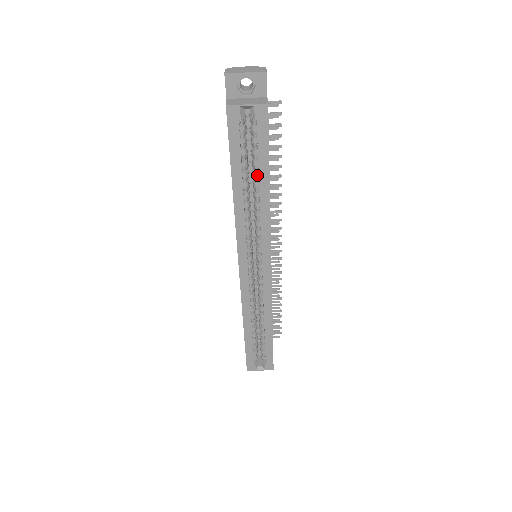
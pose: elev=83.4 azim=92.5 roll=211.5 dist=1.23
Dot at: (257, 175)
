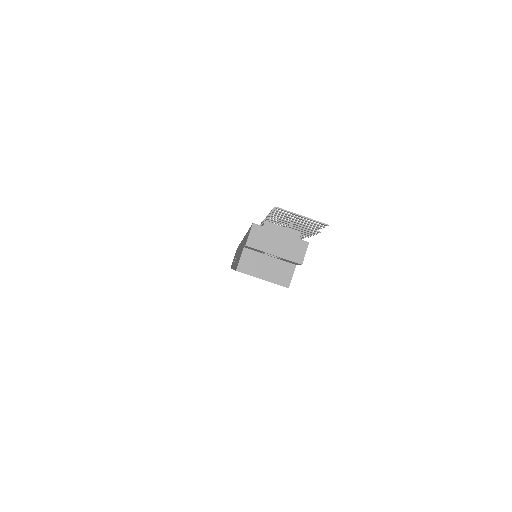
Dot at: occluded
